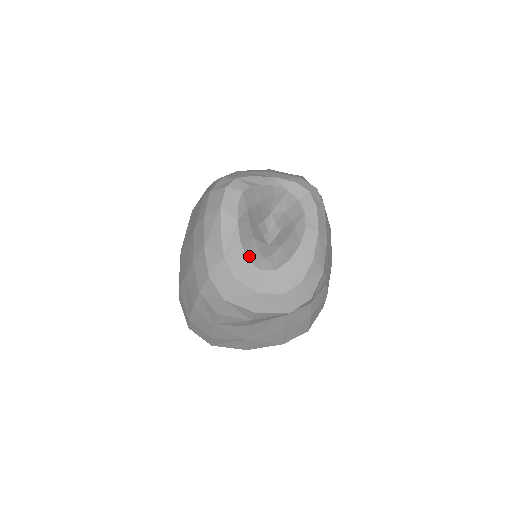
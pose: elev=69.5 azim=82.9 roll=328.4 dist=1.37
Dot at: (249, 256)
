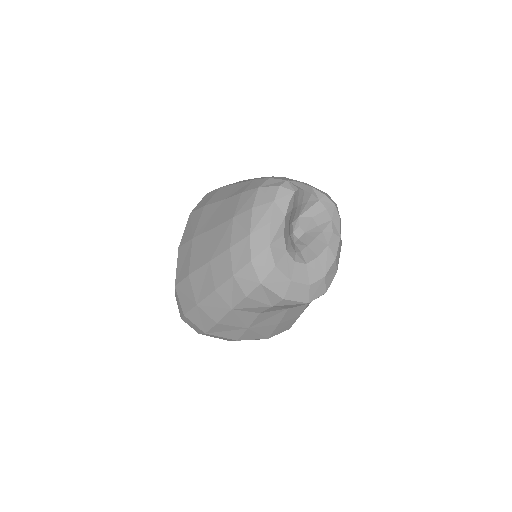
Dot at: (287, 248)
